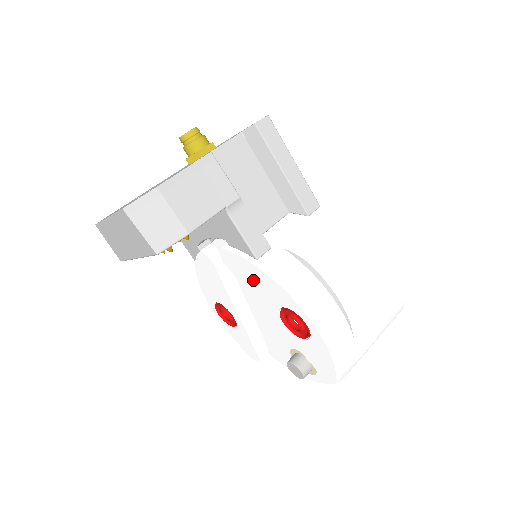
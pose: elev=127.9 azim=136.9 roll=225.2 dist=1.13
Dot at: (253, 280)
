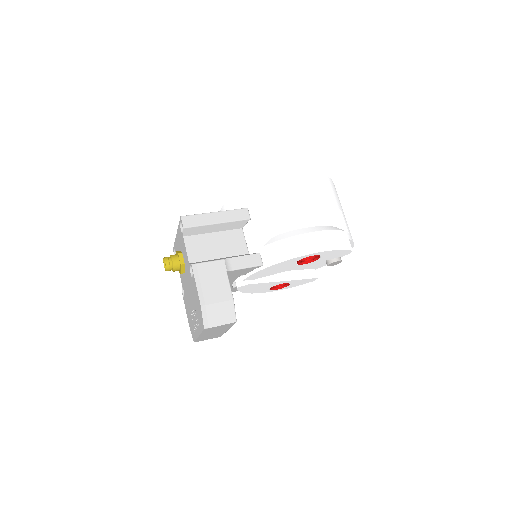
Dot at: (272, 271)
